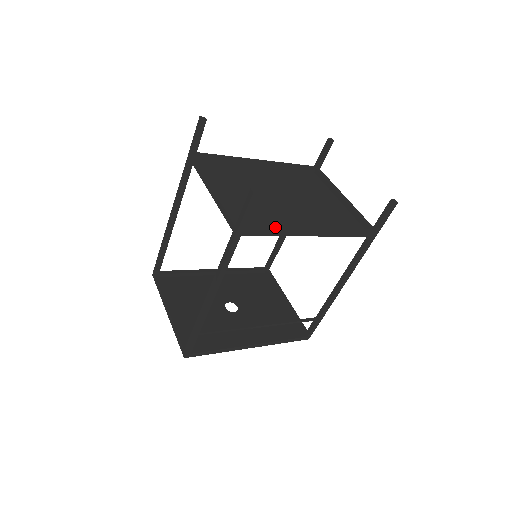
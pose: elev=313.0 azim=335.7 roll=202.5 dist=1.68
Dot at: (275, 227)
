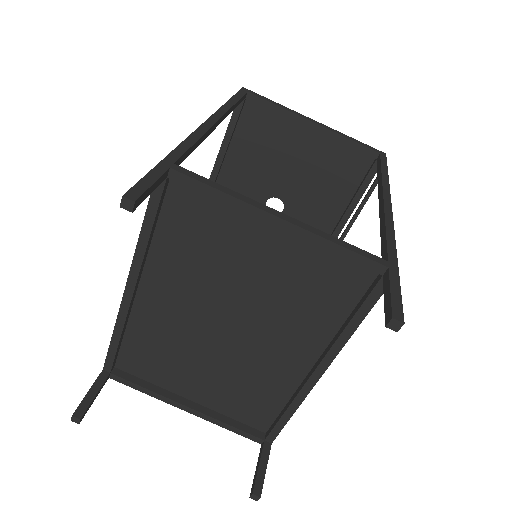
Dot at: (284, 413)
